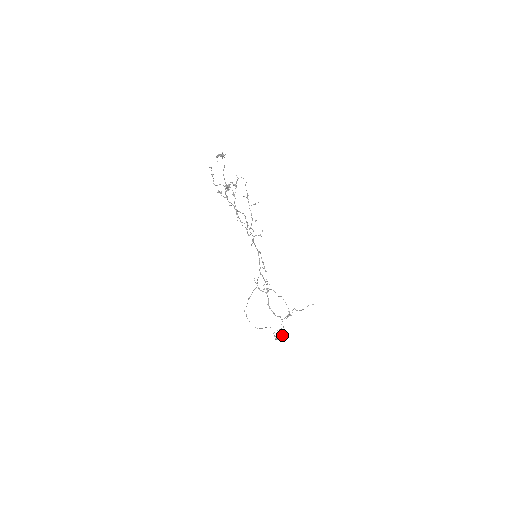
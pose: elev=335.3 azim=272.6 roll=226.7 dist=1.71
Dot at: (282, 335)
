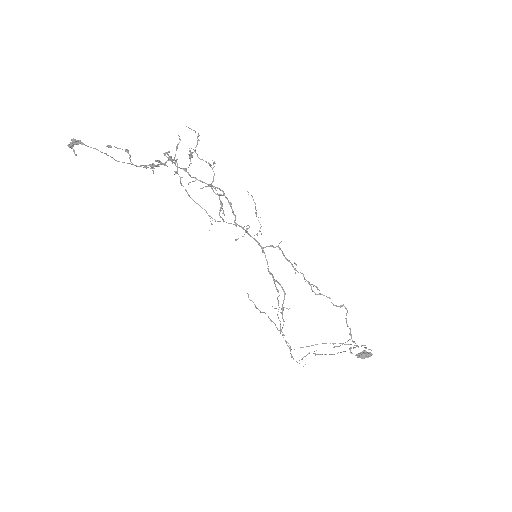
Dot at: (369, 353)
